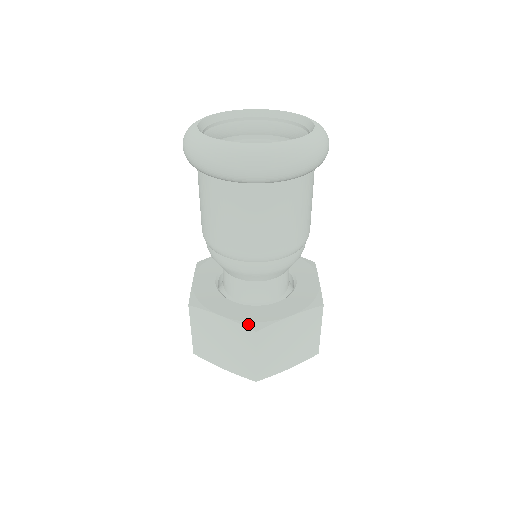
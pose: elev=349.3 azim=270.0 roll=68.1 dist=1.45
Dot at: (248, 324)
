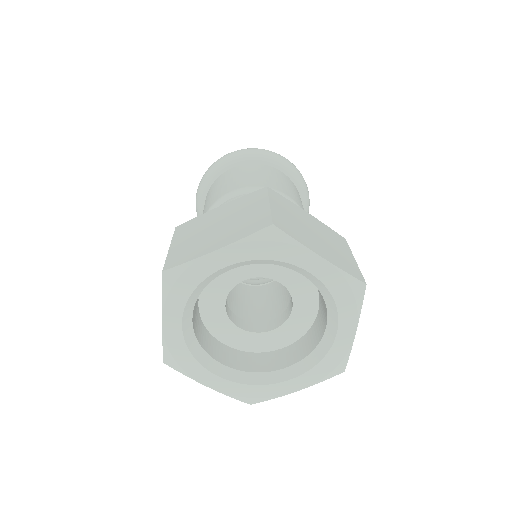
Dot at: occluded
